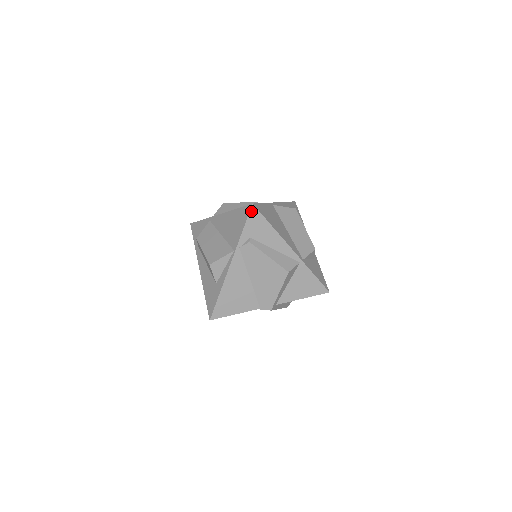
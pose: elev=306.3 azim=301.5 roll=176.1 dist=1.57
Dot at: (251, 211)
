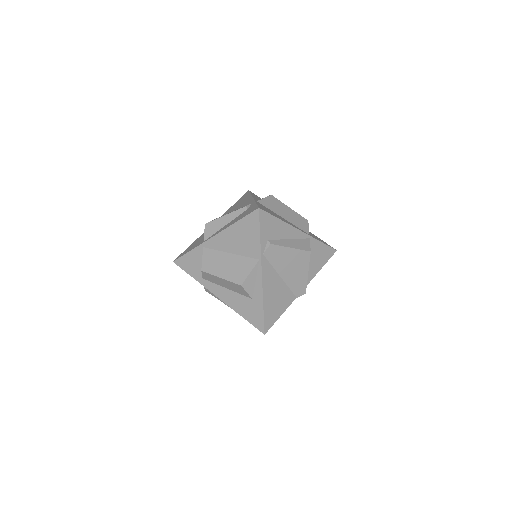
Dot at: (260, 215)
